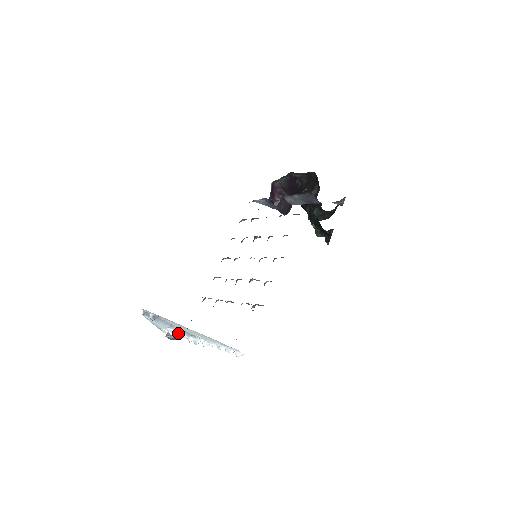
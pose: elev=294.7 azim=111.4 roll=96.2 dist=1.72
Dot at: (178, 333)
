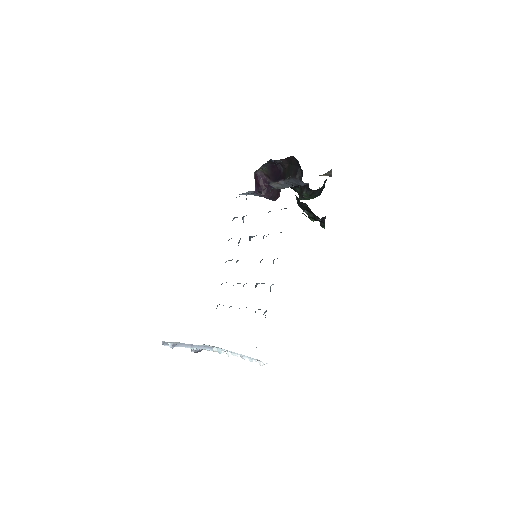
Dot at: occluded
